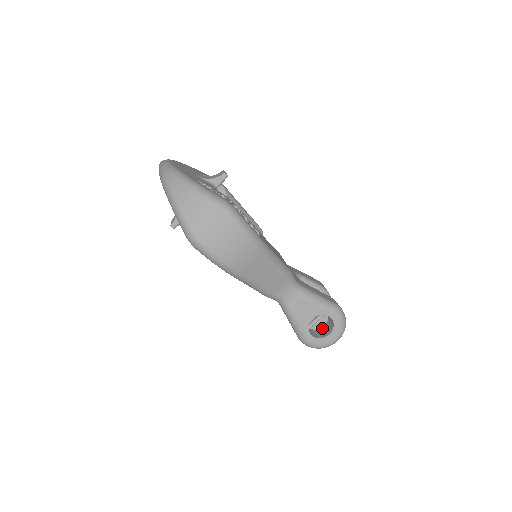
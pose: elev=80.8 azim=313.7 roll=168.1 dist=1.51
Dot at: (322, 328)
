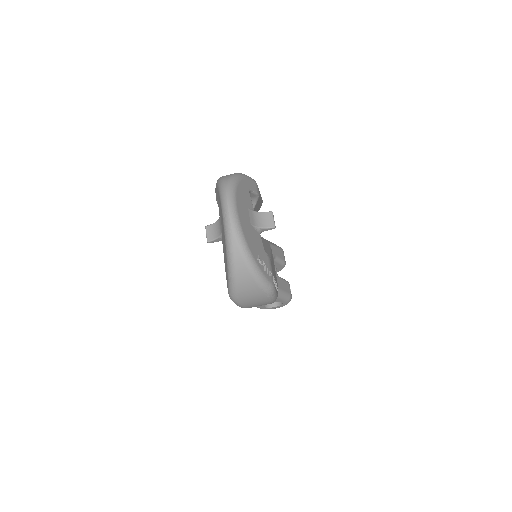
Dot at: occluded
